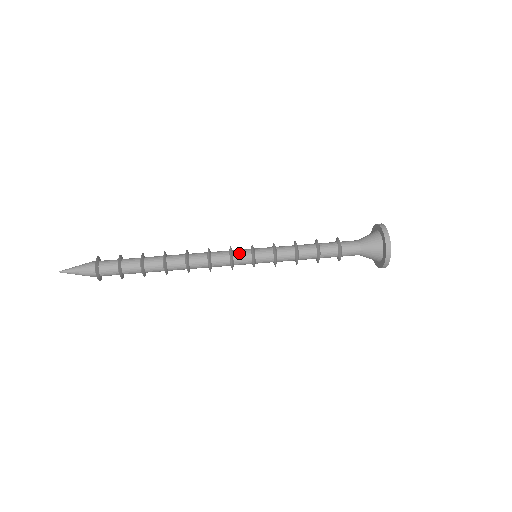
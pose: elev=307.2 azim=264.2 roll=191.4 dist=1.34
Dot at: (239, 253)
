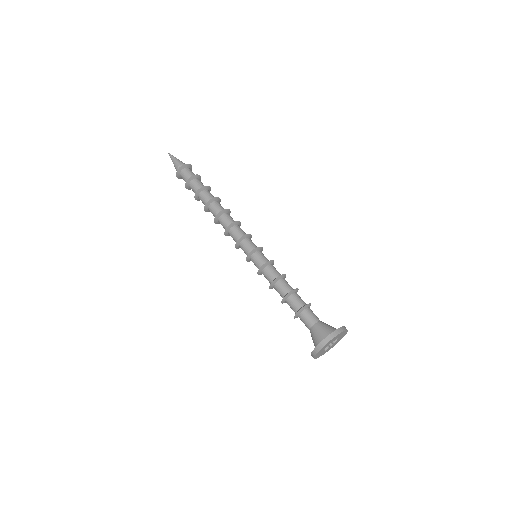
Dot at: (244, 245)
